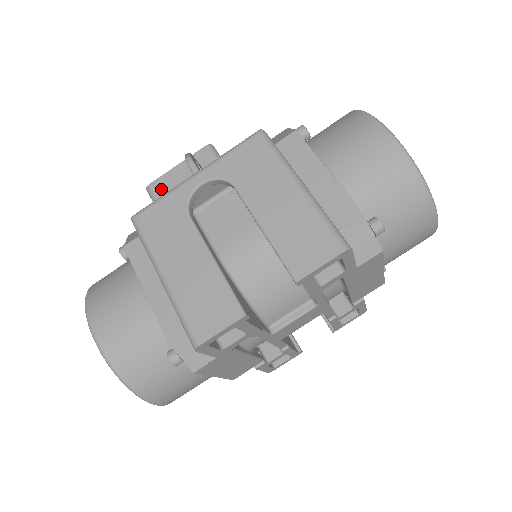
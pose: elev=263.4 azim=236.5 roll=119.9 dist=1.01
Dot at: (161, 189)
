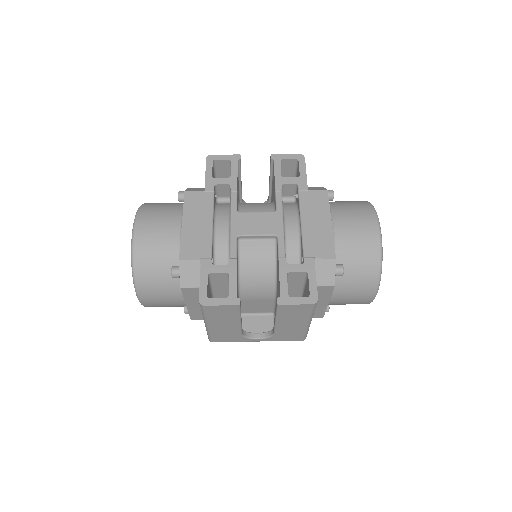
Dot at: occluded
